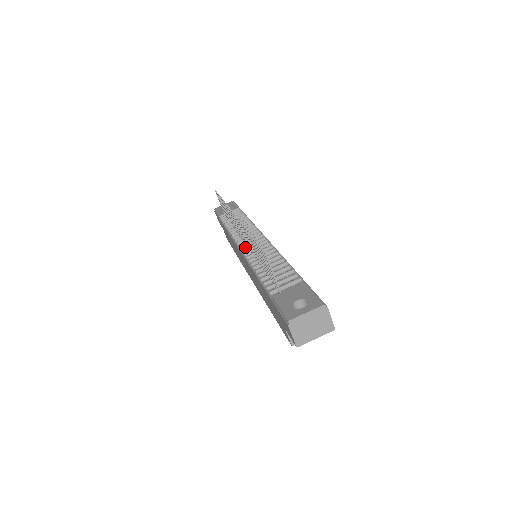
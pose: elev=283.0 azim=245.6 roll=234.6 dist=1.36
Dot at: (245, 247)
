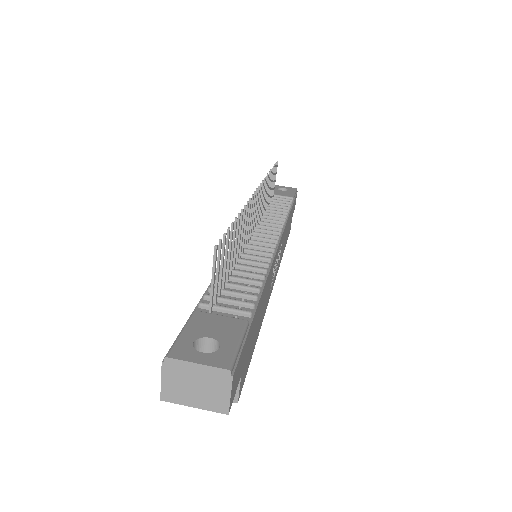
Dot at: occluded
